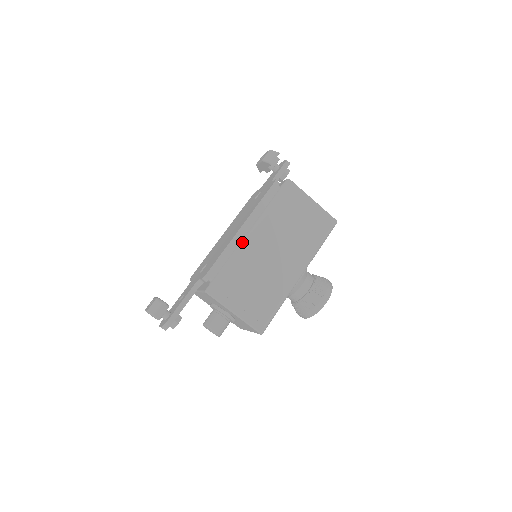
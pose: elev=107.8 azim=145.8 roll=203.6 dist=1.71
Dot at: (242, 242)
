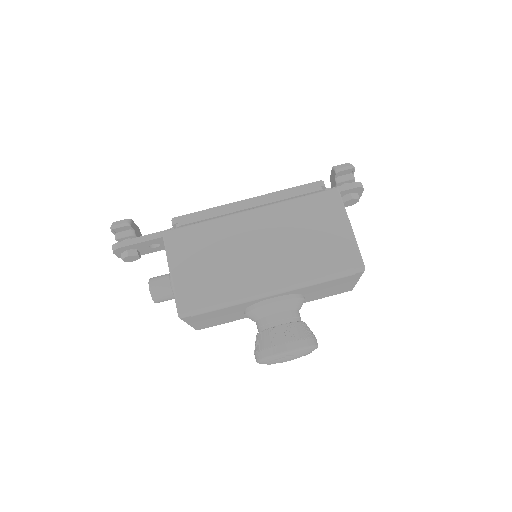
Dot at: (236, 213)
